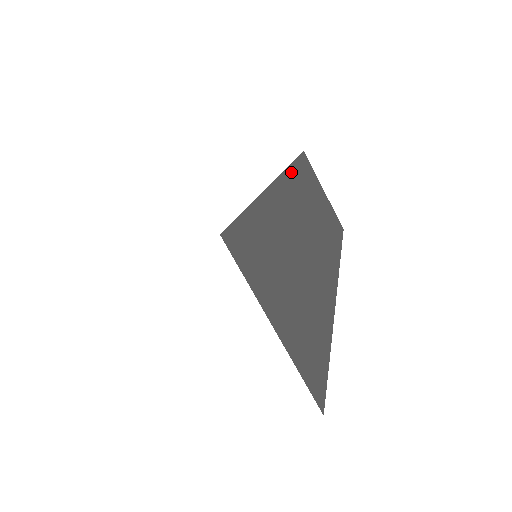
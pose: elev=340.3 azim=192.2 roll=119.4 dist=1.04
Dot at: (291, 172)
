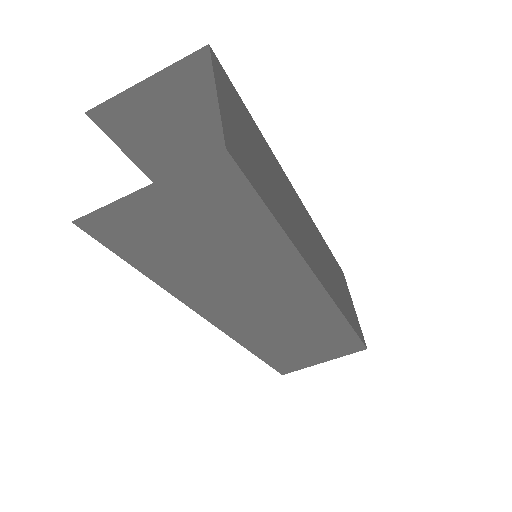
Dot at: (313, 223)
